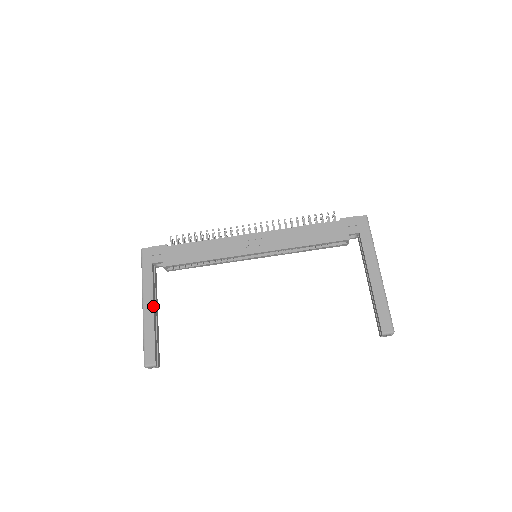
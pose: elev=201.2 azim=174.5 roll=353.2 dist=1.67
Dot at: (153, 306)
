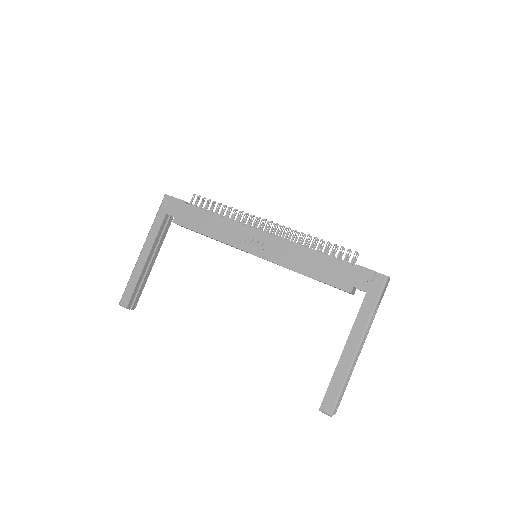
Dot at: (148, 255)
